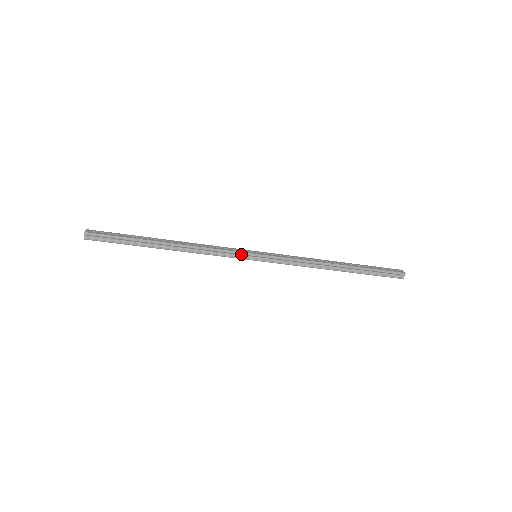
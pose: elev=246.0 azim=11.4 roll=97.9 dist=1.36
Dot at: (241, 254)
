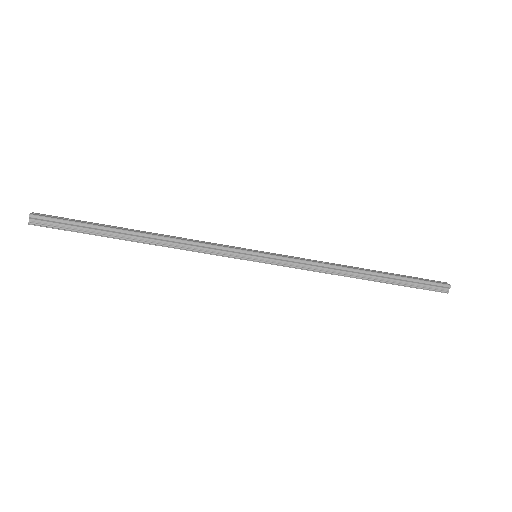
Dot at: (236, 252)
